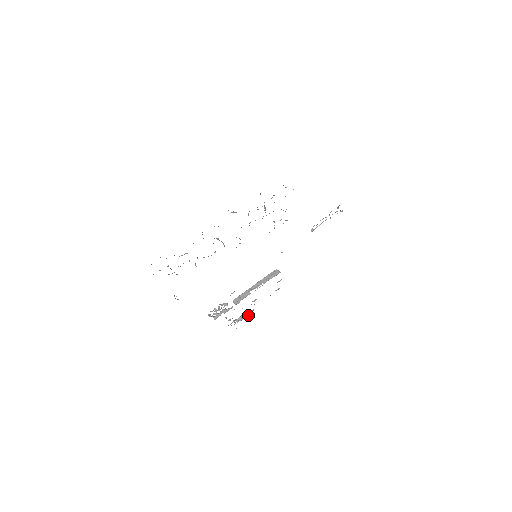
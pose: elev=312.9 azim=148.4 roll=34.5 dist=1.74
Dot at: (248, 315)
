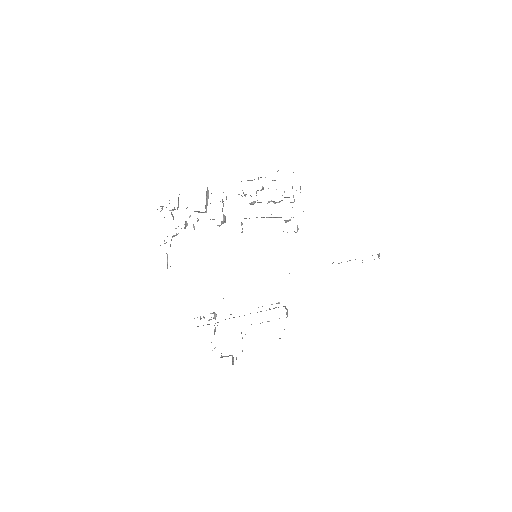
Dot at: occluded
